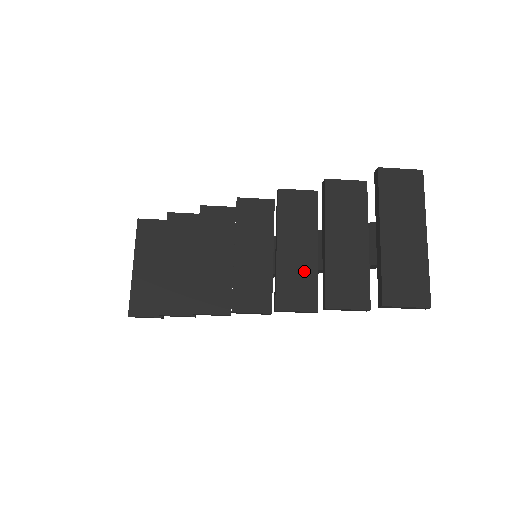
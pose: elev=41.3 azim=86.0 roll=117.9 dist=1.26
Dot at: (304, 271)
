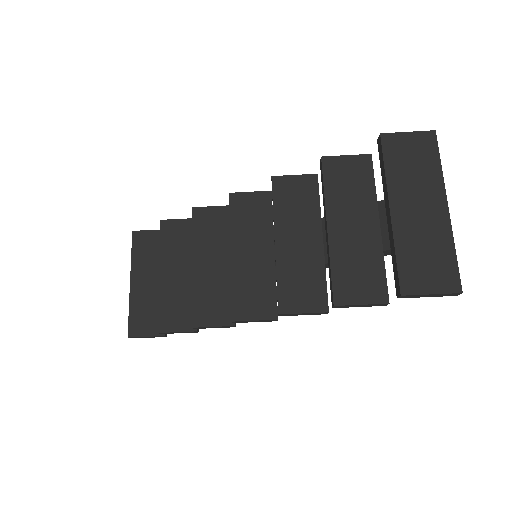
Dot at: (309, 266)
